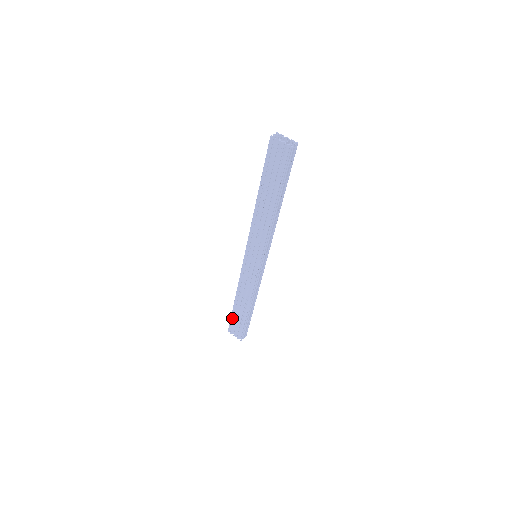
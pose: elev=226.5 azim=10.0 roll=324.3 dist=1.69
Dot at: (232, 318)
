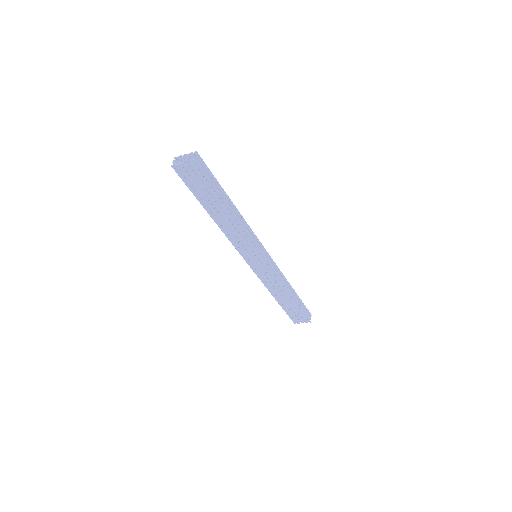
Dot at: (287, 312)
